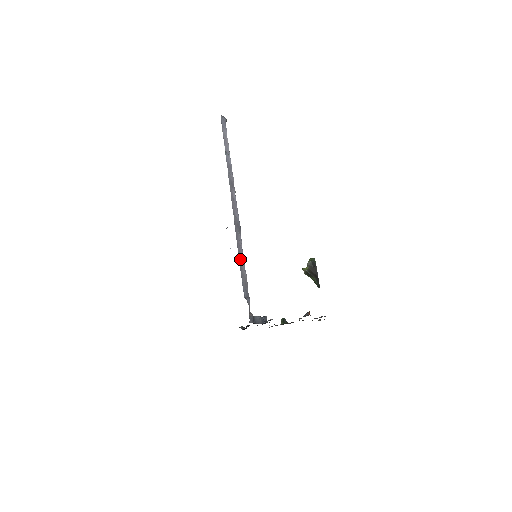
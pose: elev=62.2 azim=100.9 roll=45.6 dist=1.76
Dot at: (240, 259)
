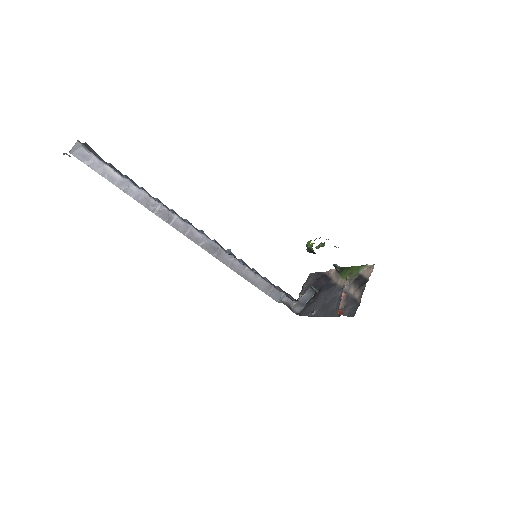
Dot at: (244, 276)
